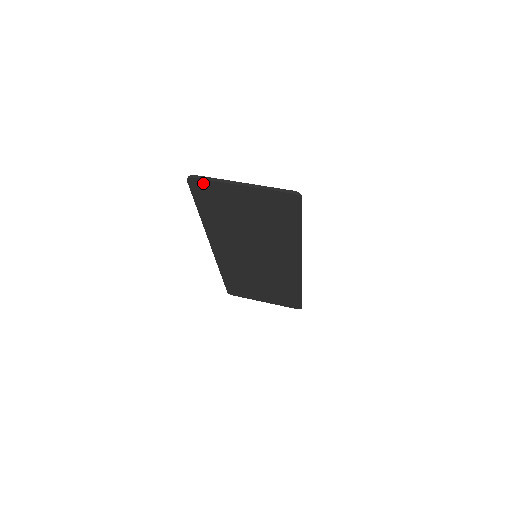
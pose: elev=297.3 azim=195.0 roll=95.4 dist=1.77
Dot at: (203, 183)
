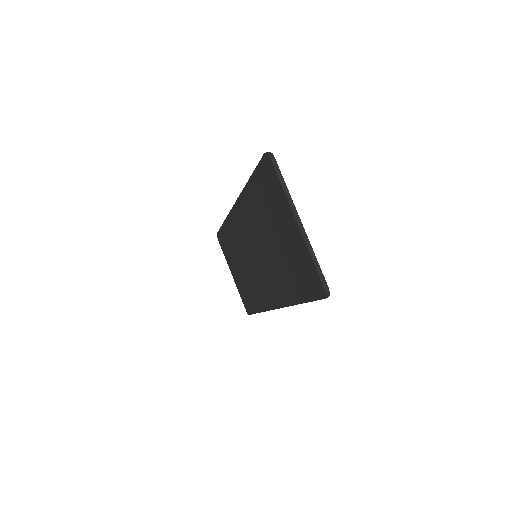
Dot at: (273, 174)
